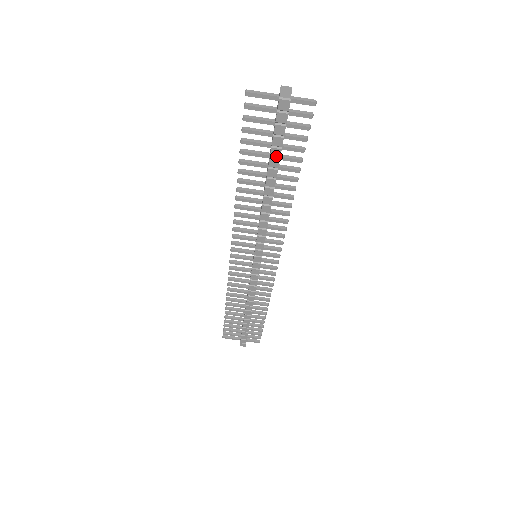
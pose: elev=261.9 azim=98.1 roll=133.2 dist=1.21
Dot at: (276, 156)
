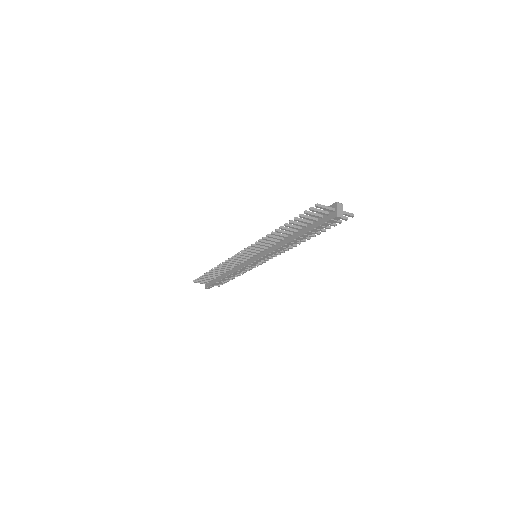
Dot at: (314, 232)
